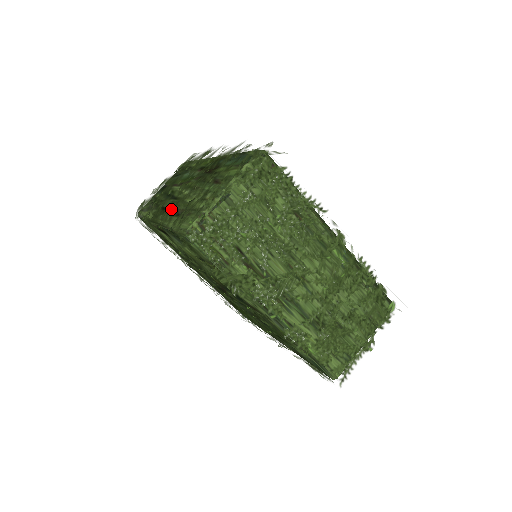
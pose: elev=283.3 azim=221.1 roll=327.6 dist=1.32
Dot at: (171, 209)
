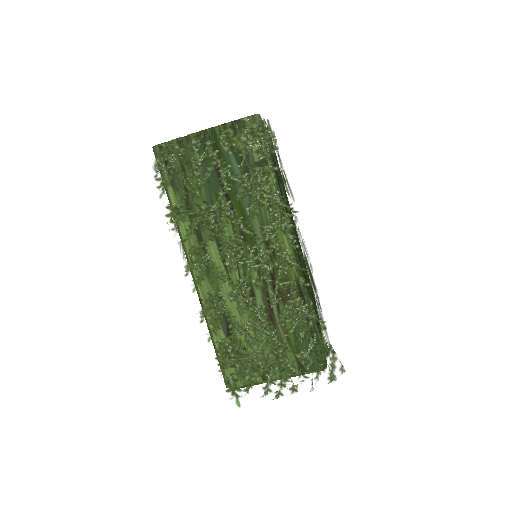
Dot at: (220, 313)
